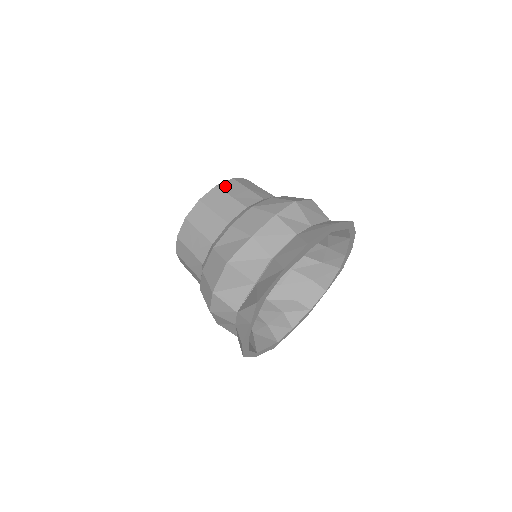
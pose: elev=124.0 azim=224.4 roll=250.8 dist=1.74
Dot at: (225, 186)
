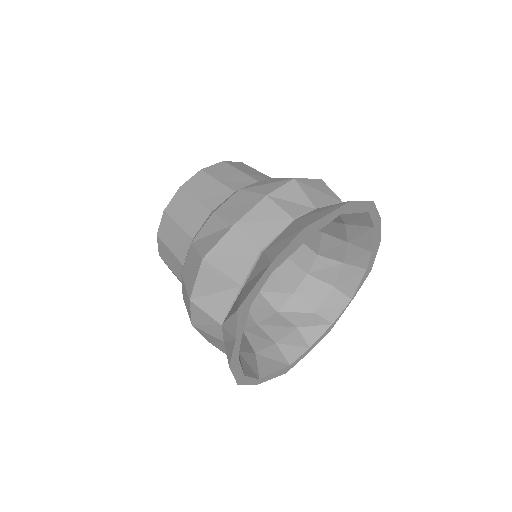
Dot at: (212, 169)
